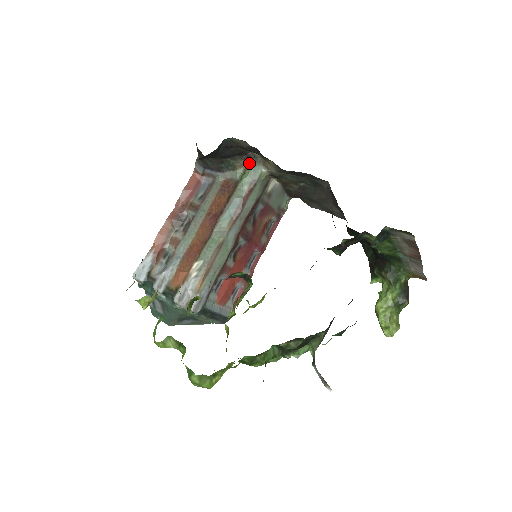
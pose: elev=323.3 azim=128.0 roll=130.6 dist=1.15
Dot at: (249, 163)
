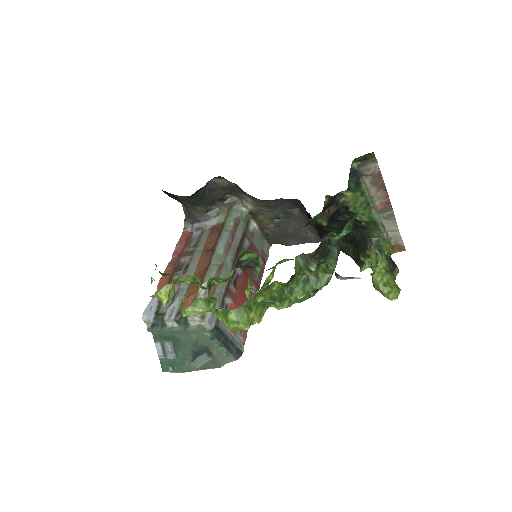
Dot at: (230, 207)
